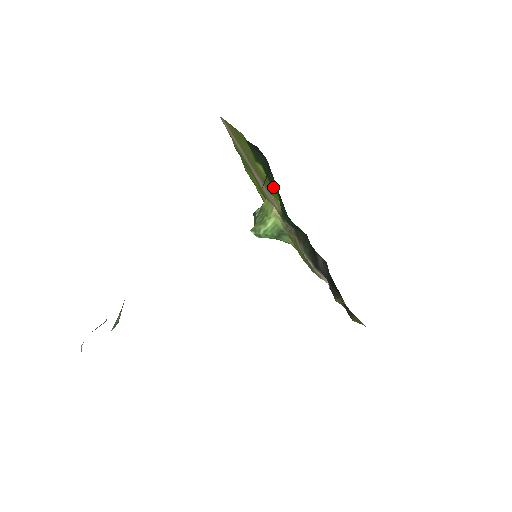
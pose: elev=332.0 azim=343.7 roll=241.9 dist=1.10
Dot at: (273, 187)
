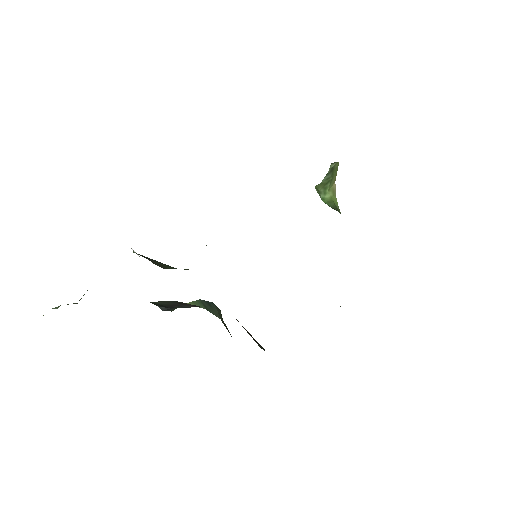
Dot at: occluded
